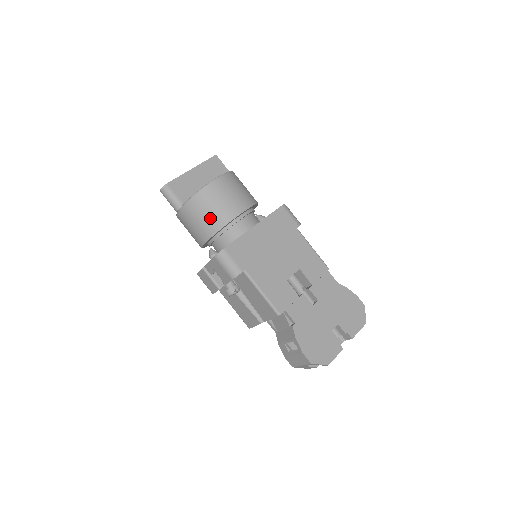
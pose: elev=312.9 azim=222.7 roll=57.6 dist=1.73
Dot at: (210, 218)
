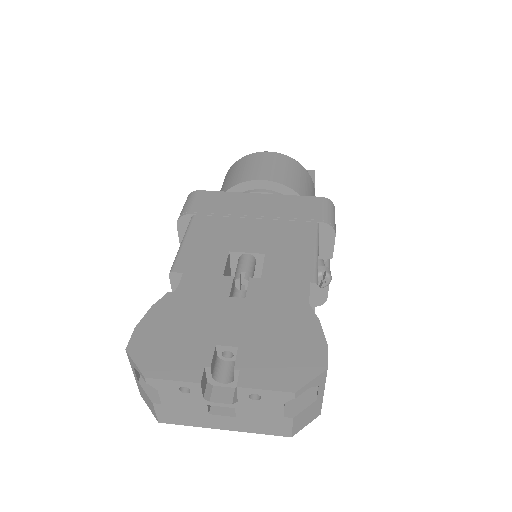
Dot at: (229, 181)
